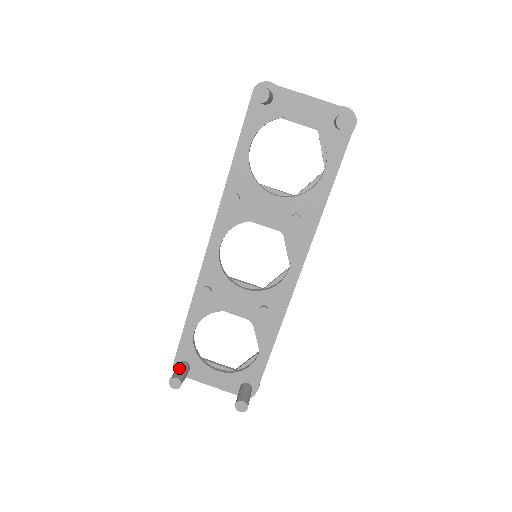
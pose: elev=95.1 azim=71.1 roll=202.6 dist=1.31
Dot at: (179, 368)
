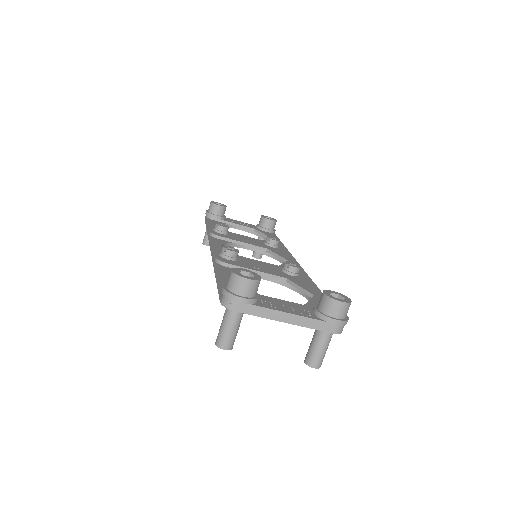
Dot at: occluded
